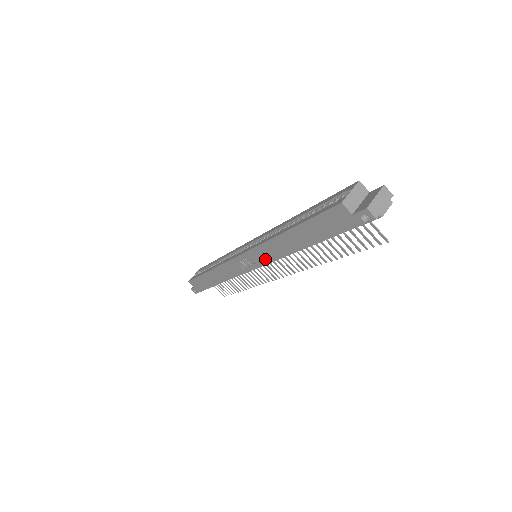
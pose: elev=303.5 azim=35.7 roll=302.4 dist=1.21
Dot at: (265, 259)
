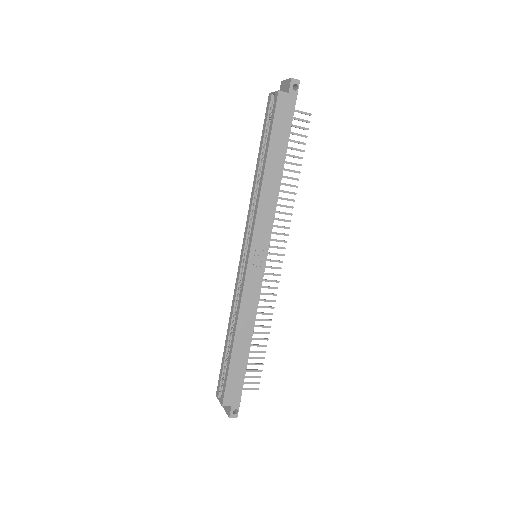
Dot at: (268, 226)
